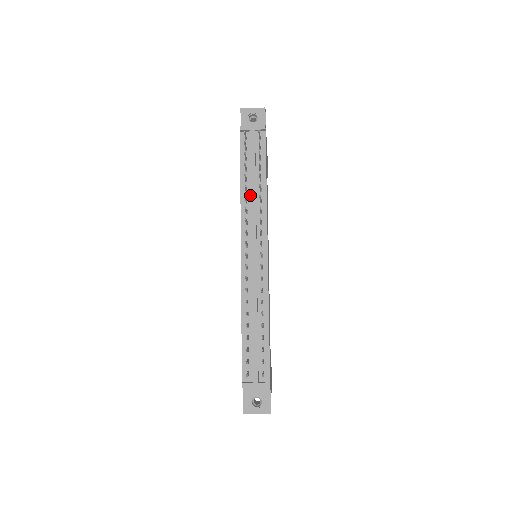
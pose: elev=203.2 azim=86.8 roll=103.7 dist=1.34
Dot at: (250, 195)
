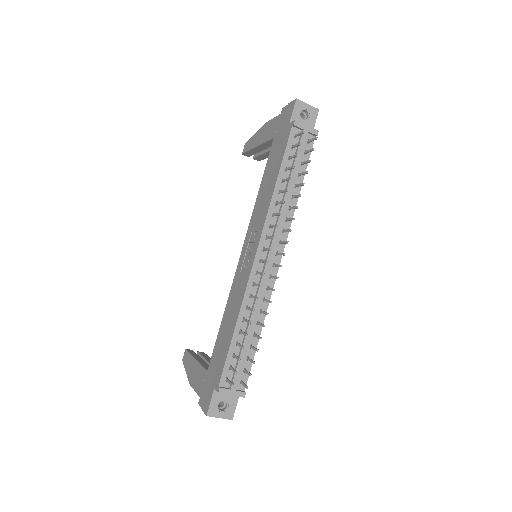
Dot at: (282, 198)
